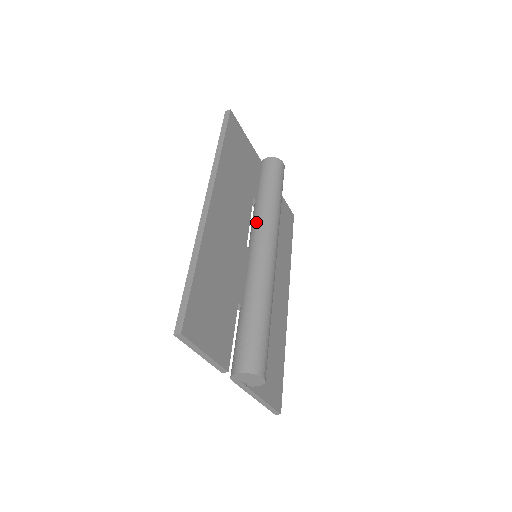
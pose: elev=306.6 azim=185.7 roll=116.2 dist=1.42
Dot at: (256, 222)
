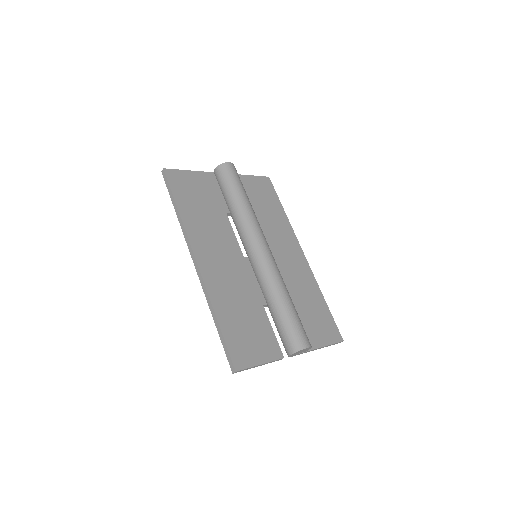
Dot at: (239, 233)
